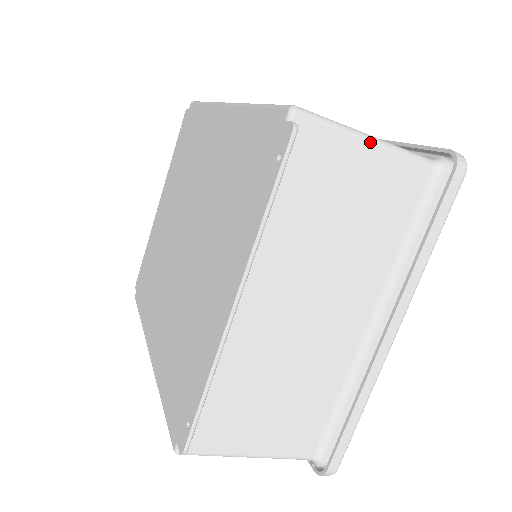
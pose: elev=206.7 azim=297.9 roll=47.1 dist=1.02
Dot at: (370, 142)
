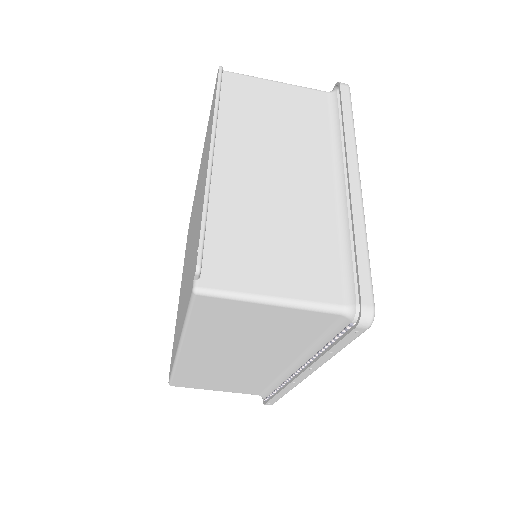
Dot at: (276, 82)
